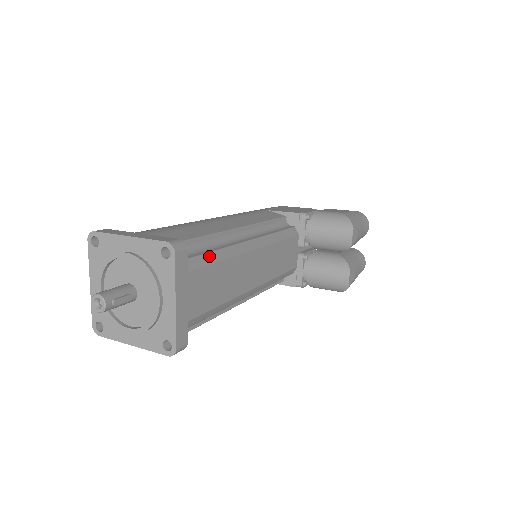
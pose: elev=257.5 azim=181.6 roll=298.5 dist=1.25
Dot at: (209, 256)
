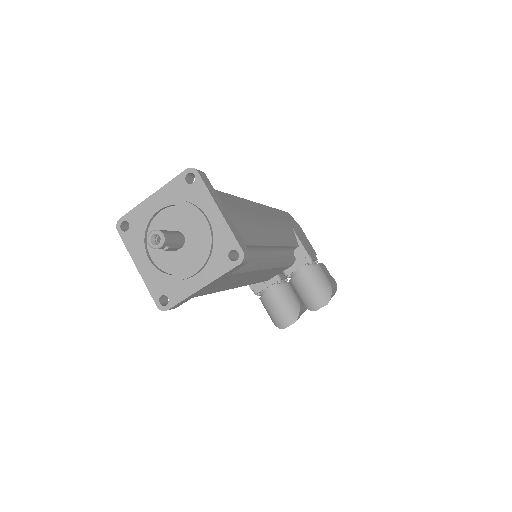
Dot at: (247, 266)
